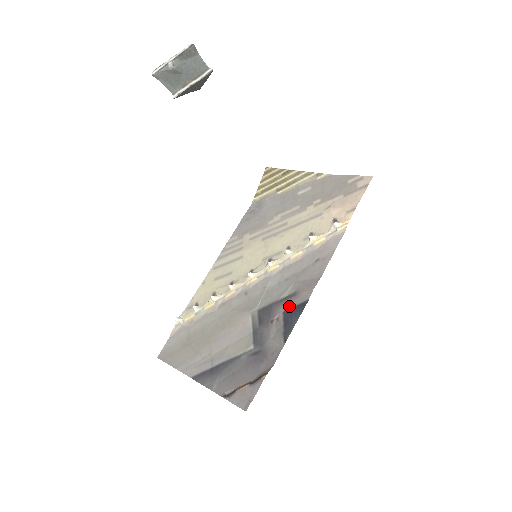
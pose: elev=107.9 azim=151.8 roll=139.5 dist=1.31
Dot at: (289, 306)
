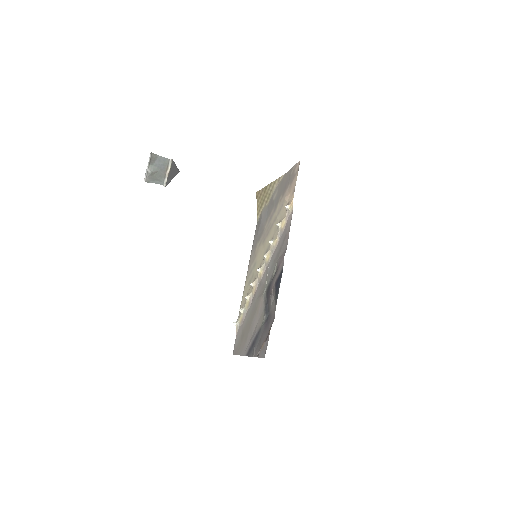
Dot at: (276, 278)
